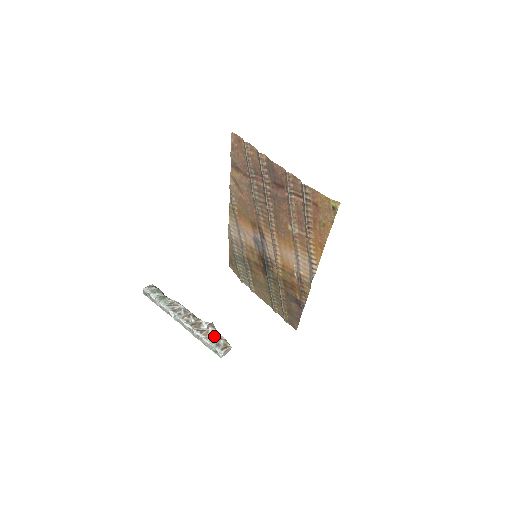
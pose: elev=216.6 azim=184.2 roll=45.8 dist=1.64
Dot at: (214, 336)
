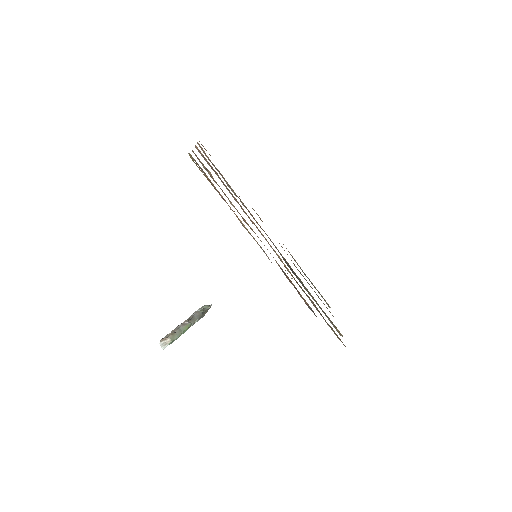
Dot at: (174, 331)
